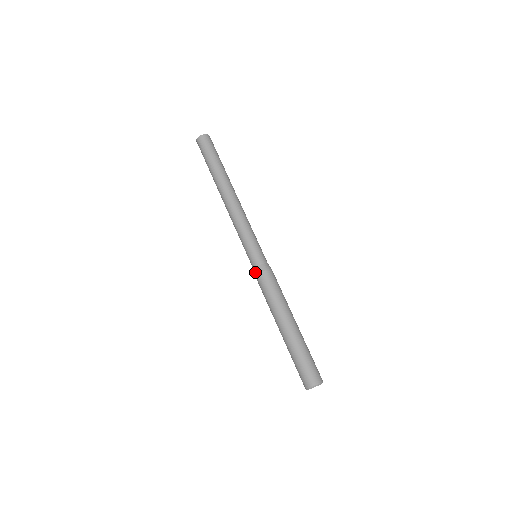
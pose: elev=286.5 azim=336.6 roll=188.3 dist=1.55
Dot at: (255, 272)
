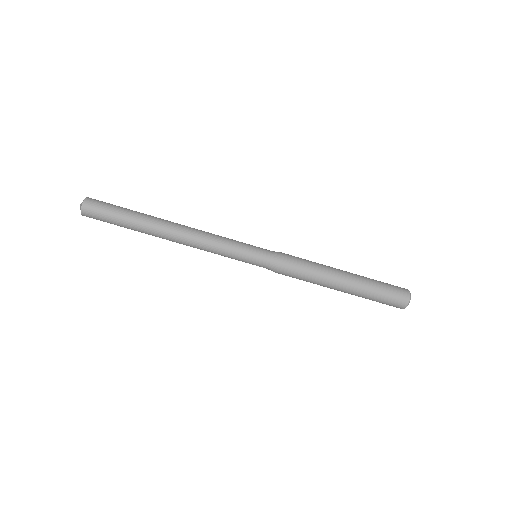
Dot at: (271, 270)
